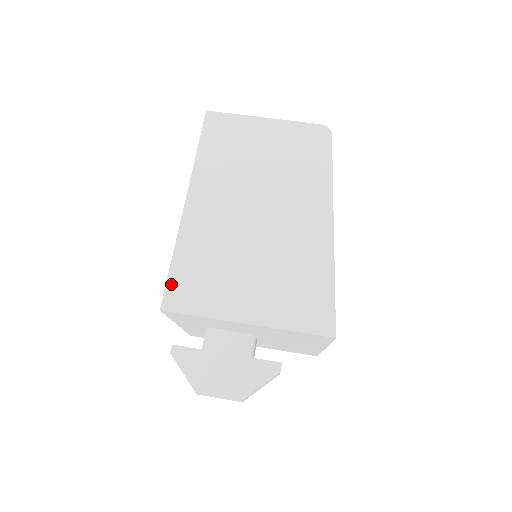
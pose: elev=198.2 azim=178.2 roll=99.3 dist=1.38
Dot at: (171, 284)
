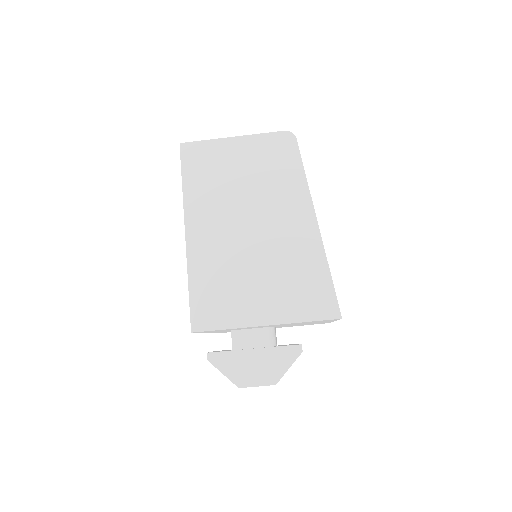
Dot at: (194, 308)
